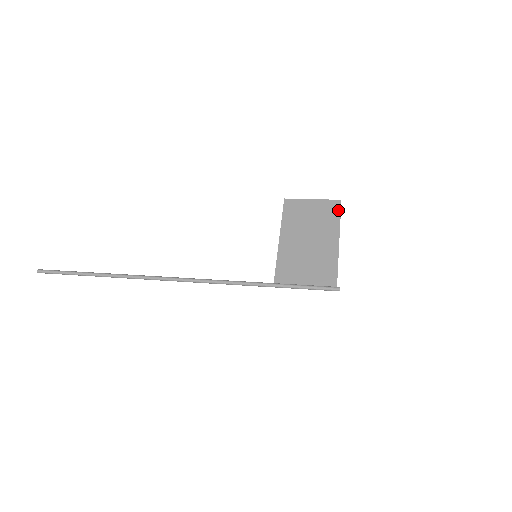
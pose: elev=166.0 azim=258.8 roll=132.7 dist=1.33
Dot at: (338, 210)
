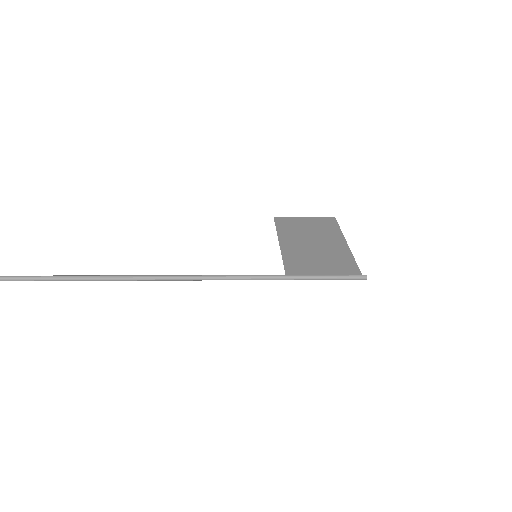
Dot at: (335, 223)
